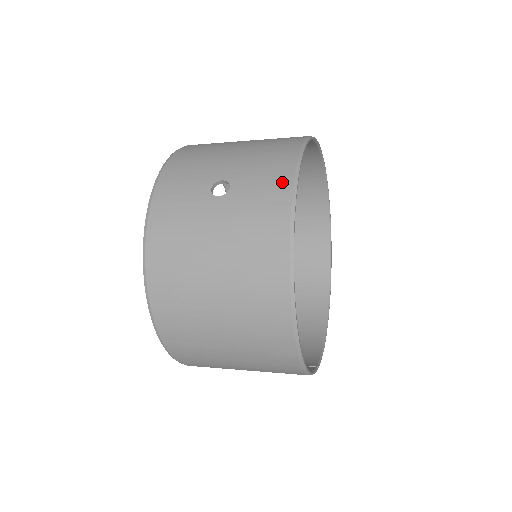
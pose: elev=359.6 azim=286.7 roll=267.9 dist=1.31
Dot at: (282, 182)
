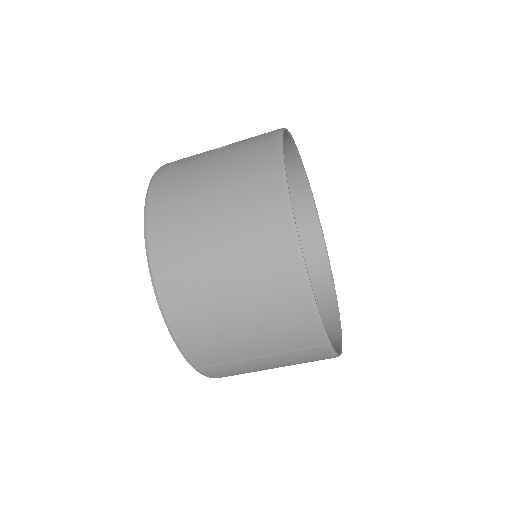
Dot at: (272, 131)
